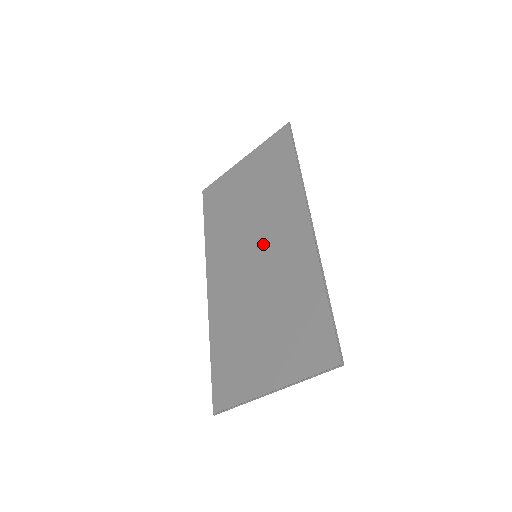
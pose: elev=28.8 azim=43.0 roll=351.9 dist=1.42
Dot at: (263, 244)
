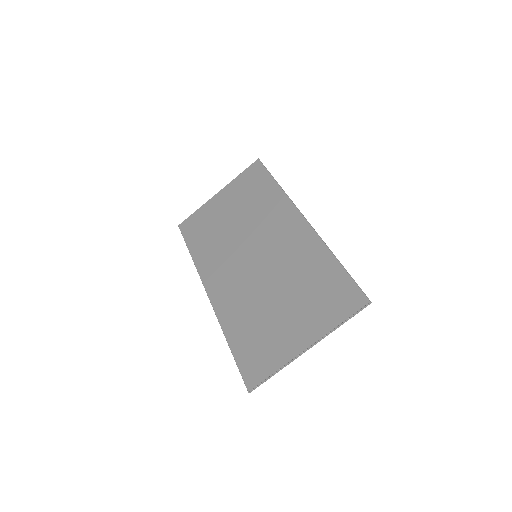
Dot at: (261, 245)
